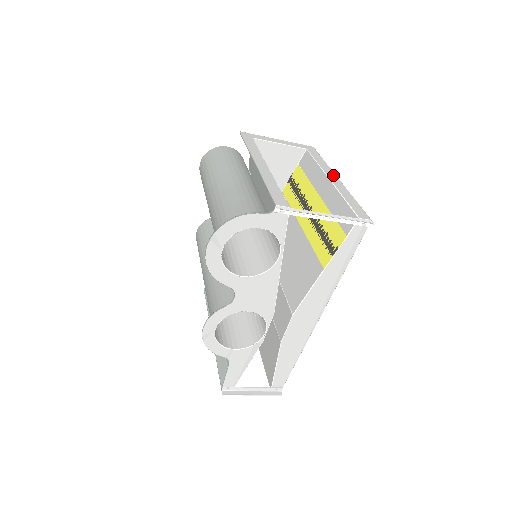
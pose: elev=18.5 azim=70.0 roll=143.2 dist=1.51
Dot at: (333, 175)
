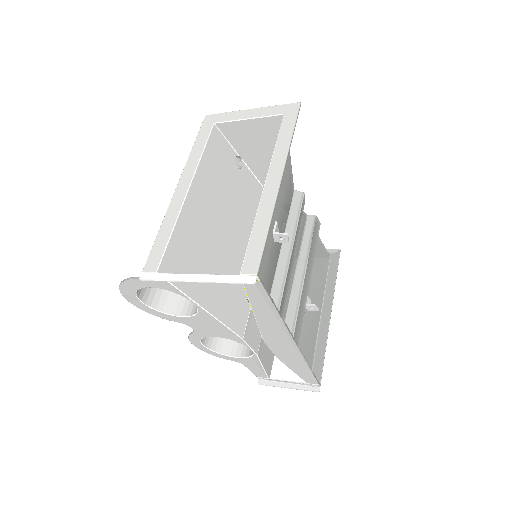
Dot at: (278, 172)
